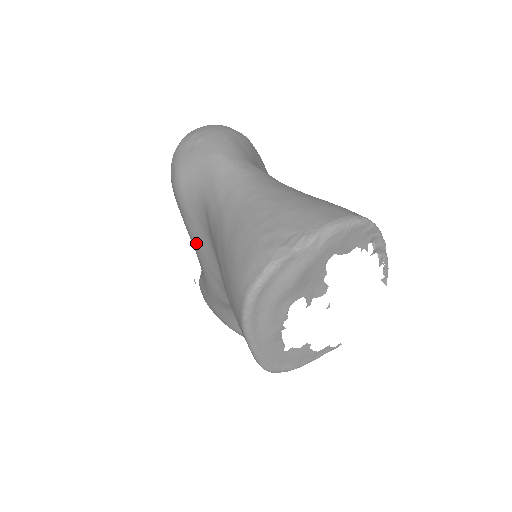
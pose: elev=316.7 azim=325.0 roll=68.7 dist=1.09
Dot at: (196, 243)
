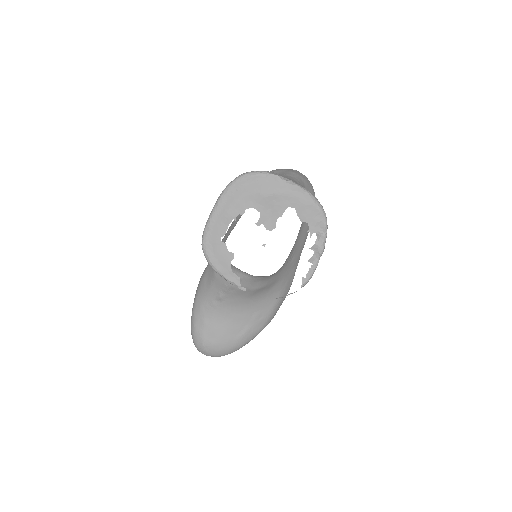
Dot at: occluded
